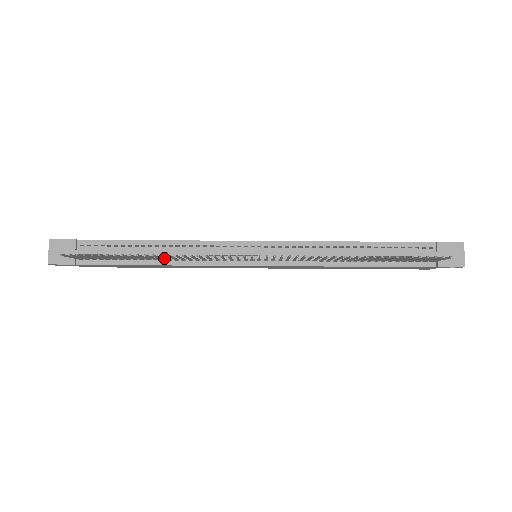
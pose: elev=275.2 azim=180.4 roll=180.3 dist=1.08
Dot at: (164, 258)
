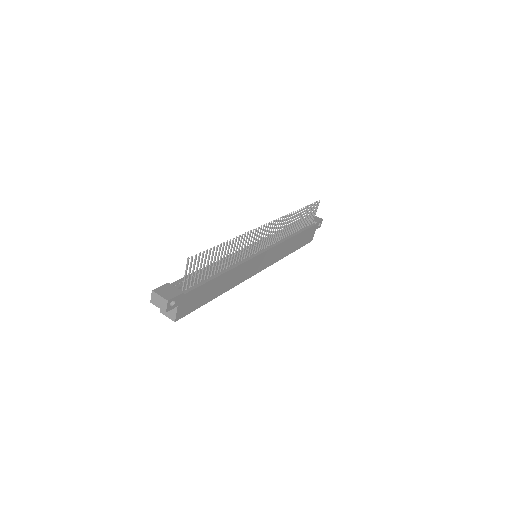
Dot at: (230, 253)
